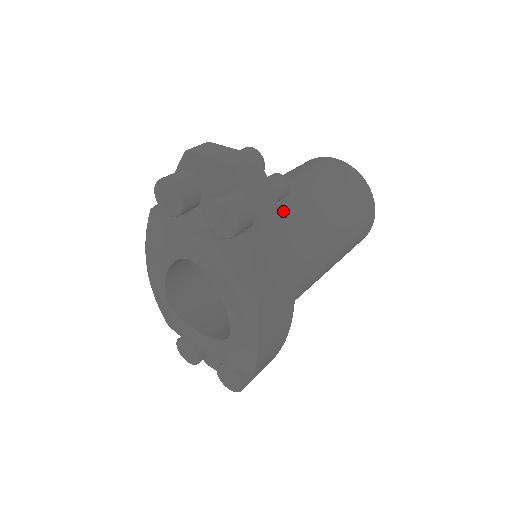
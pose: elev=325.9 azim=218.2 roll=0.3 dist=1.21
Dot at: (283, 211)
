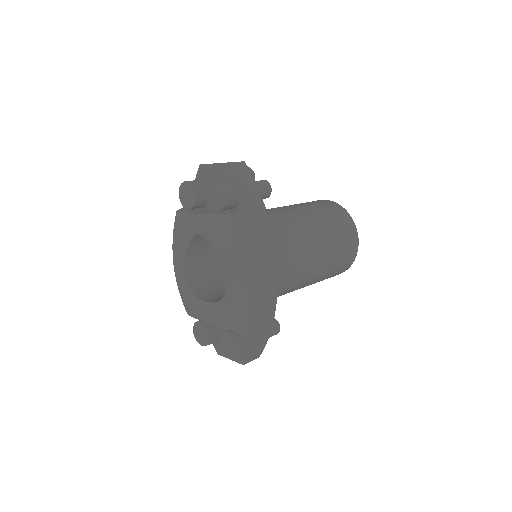
Dot at: (272, 215)
